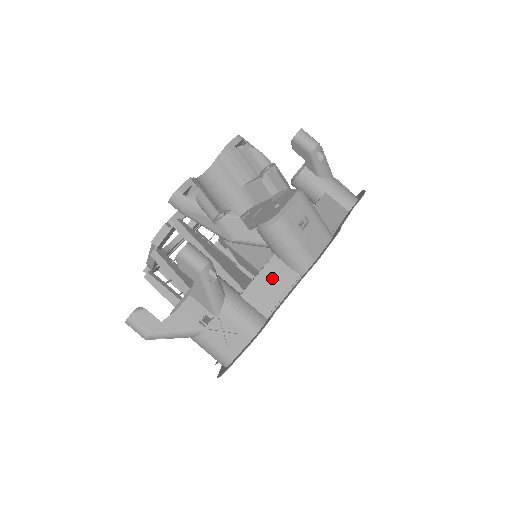
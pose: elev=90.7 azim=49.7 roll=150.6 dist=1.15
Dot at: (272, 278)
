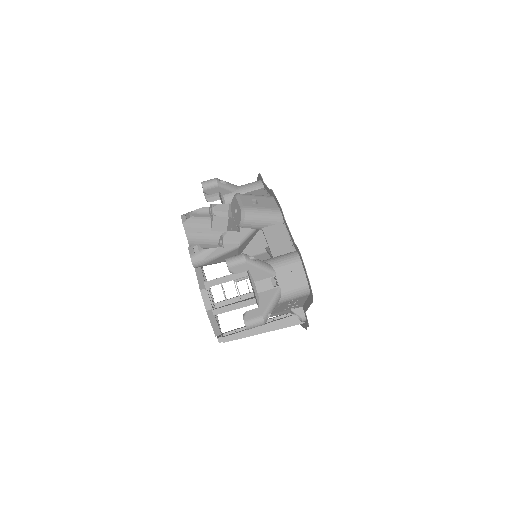
Dot at: (274, 236)
